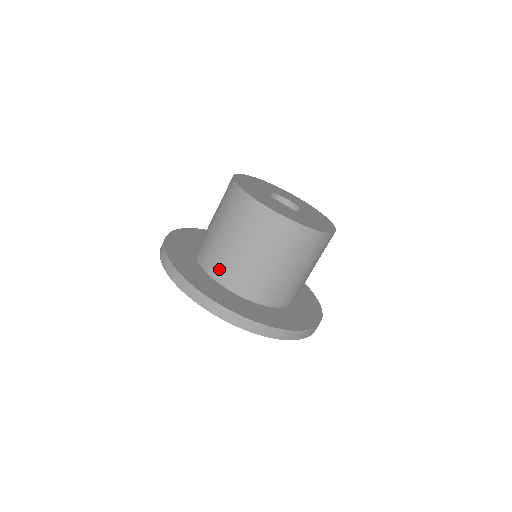
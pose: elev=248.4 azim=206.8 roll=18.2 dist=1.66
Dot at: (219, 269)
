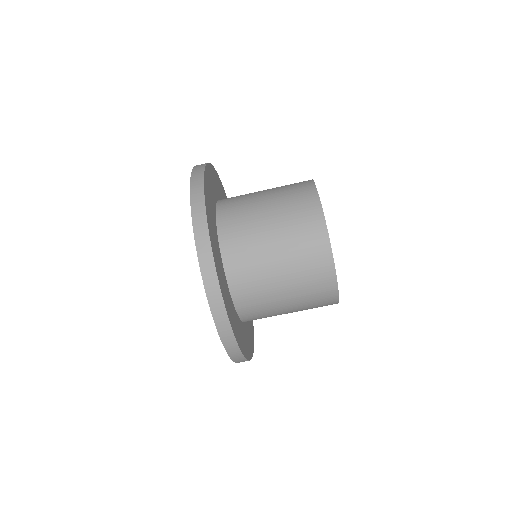
Dot at: (234, 245)
